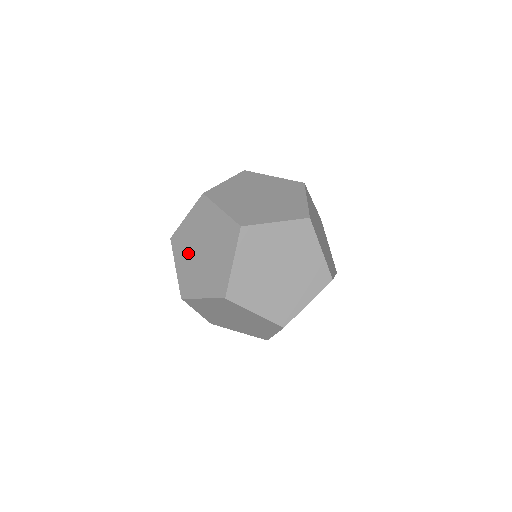
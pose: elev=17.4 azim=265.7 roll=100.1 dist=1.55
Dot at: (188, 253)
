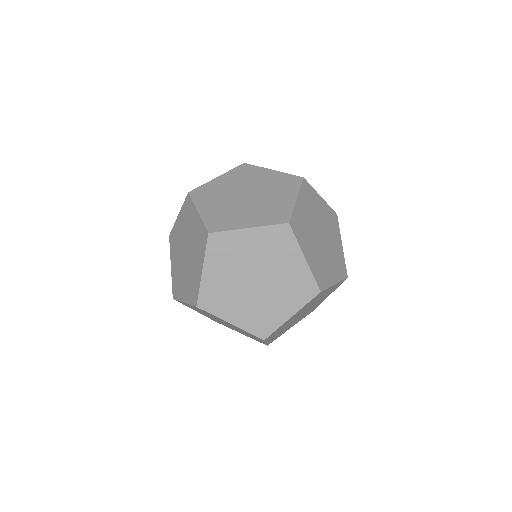
Dot at: occluded
